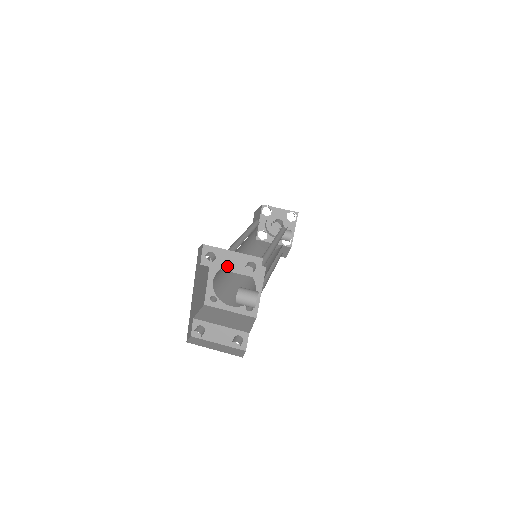
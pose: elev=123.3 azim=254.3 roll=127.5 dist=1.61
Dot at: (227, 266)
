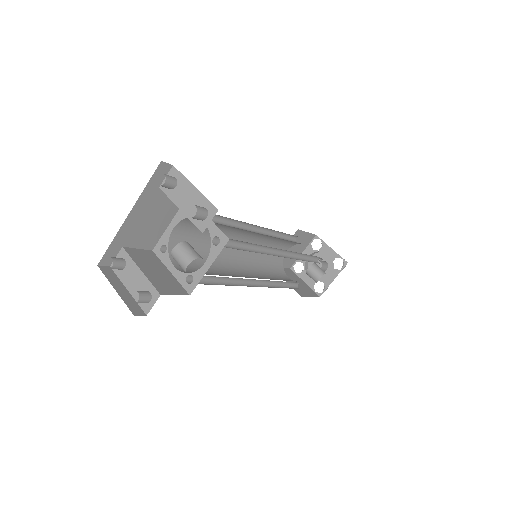
Dot at: (181, 202)
